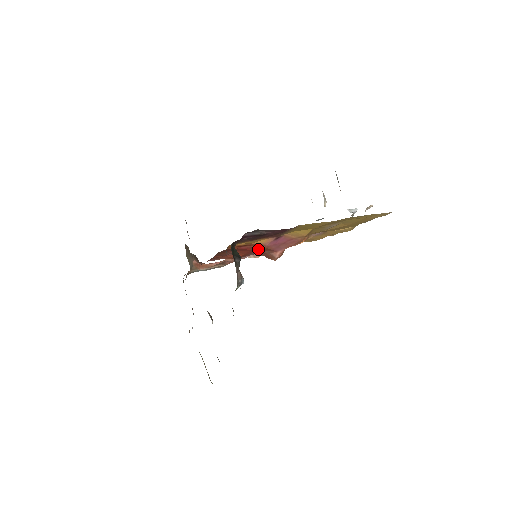
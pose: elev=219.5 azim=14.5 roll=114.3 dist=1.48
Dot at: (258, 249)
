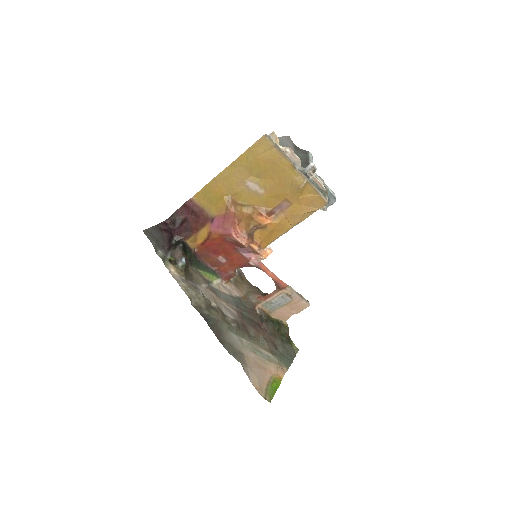
Dot at: (216, 239)
